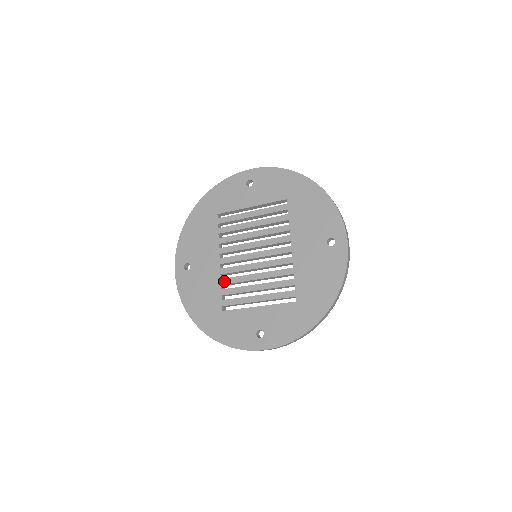
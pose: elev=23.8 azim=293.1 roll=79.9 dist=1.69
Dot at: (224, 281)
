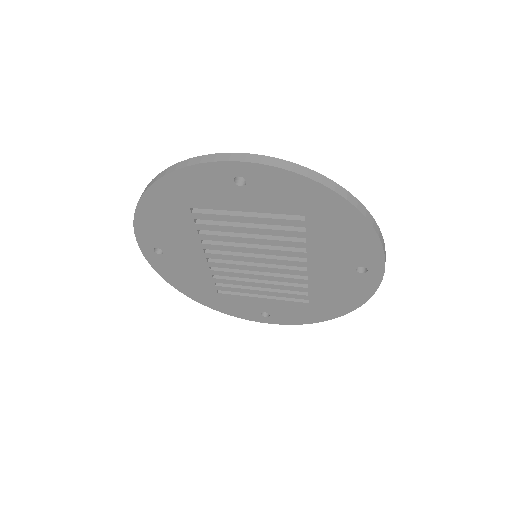
Dot at: (215, 273)
